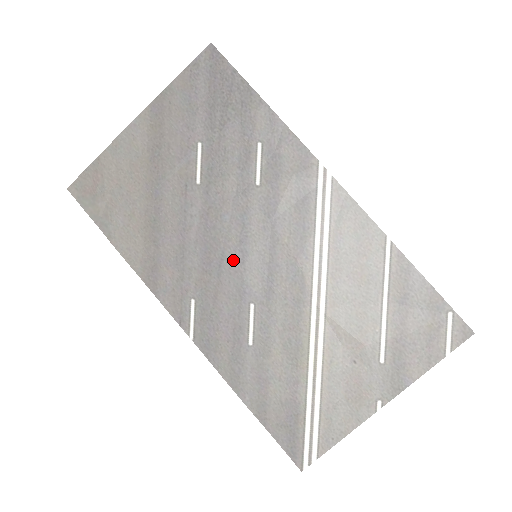
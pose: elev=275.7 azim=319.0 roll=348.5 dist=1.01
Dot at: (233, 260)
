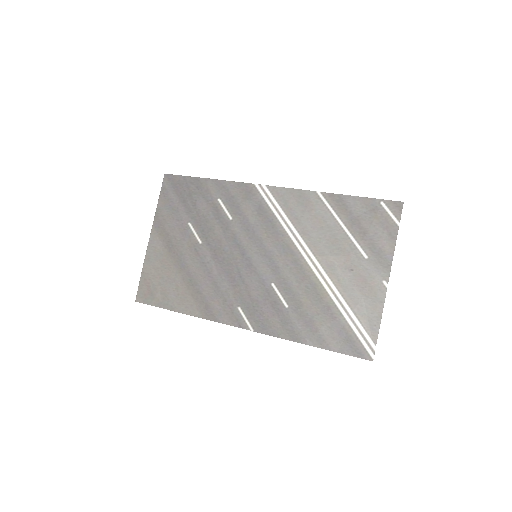
Dot at: (245, 268)
